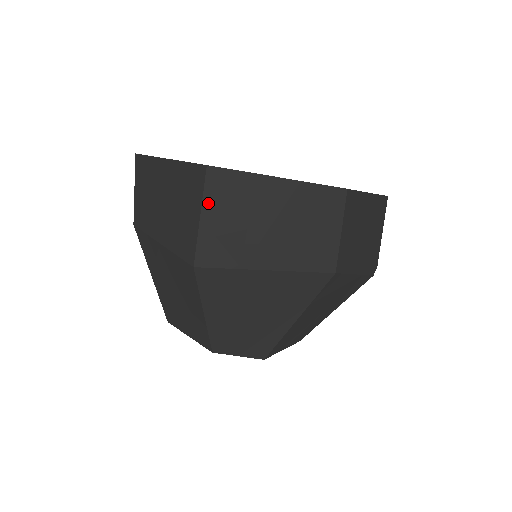
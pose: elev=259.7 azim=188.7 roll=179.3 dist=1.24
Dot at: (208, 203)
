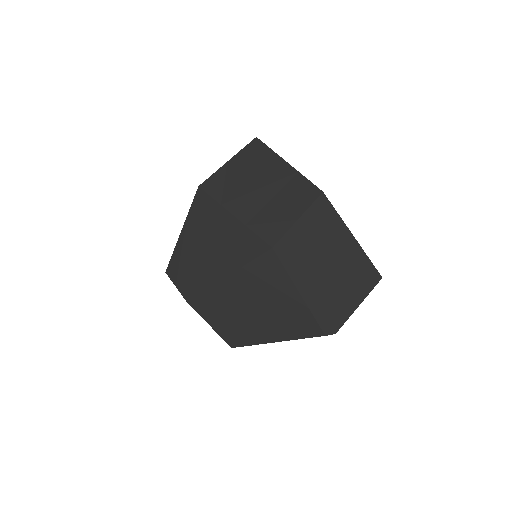
Dot at: (238, 156)
